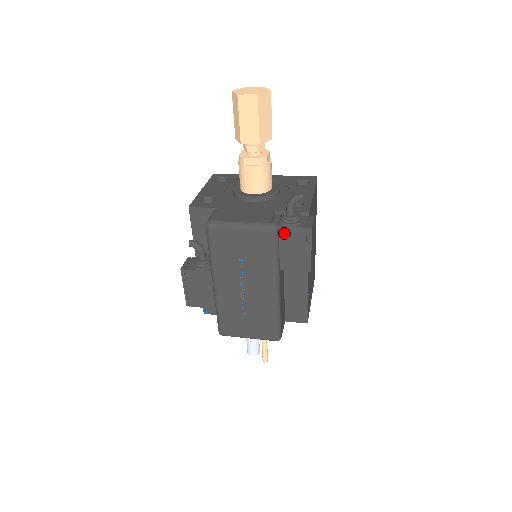
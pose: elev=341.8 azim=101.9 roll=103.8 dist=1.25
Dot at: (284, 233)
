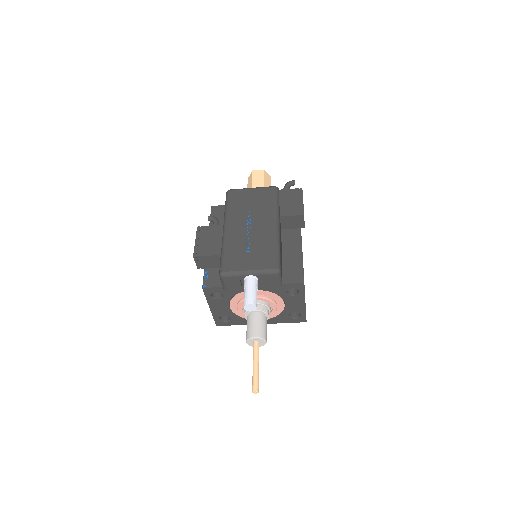
Dot at: (283, 193)
